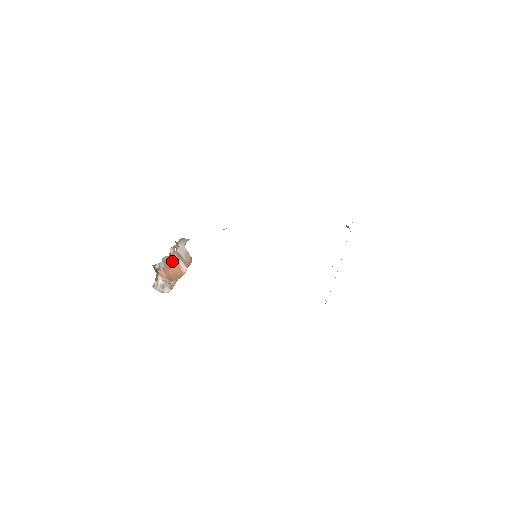
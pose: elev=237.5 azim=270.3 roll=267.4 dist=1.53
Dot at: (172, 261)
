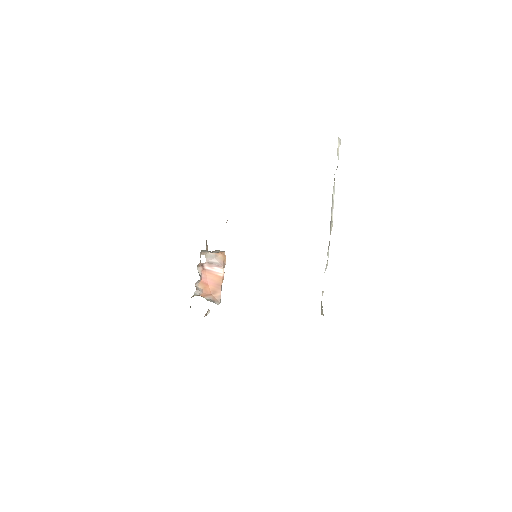
Dot at: (207, 275)
